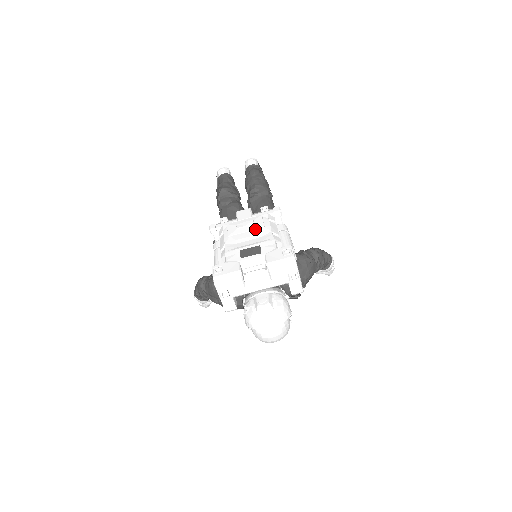
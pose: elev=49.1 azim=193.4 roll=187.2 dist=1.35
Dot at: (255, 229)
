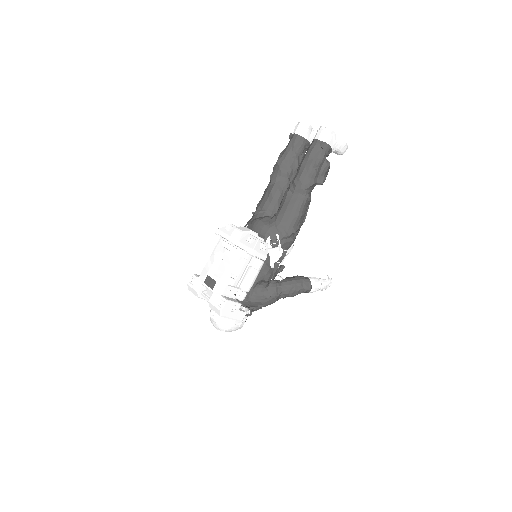
Dot at: (226, 262)
